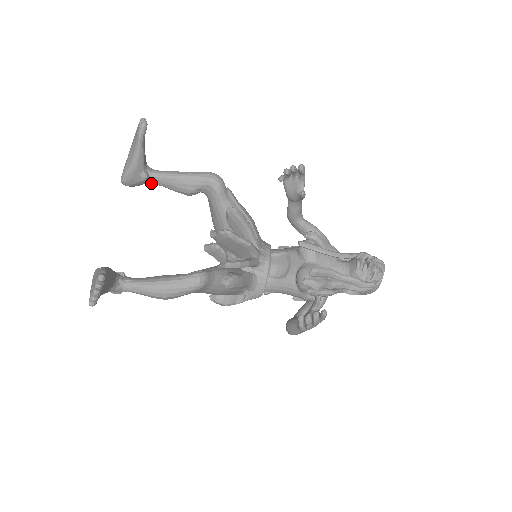
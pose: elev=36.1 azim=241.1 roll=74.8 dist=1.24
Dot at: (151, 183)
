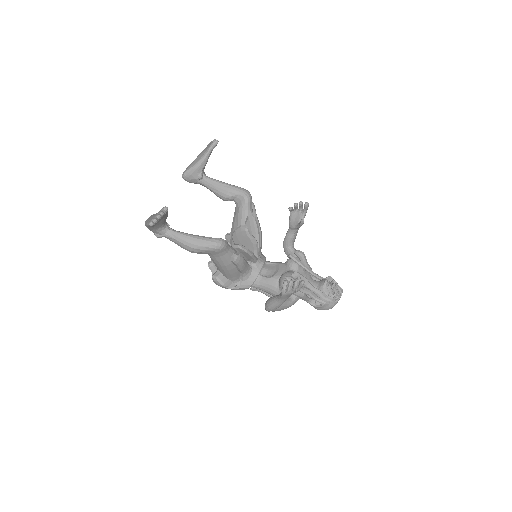
Dot at: (201, 184)
